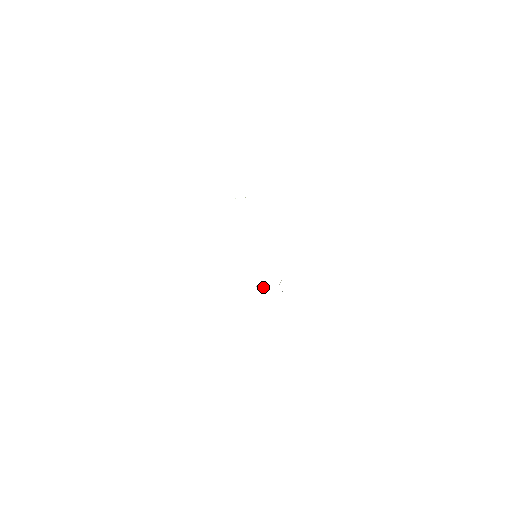
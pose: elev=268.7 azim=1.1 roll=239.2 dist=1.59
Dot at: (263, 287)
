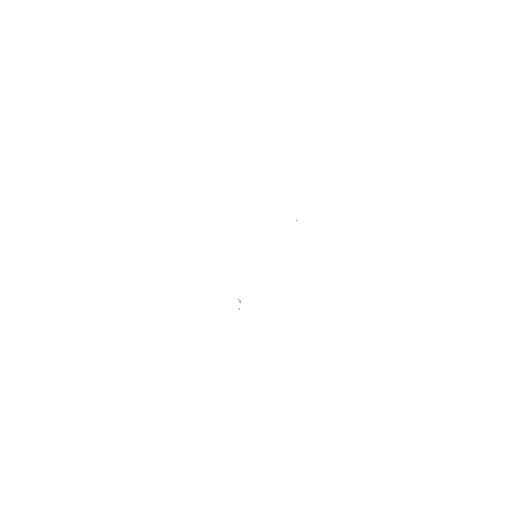
Dot at: (240, 300)
